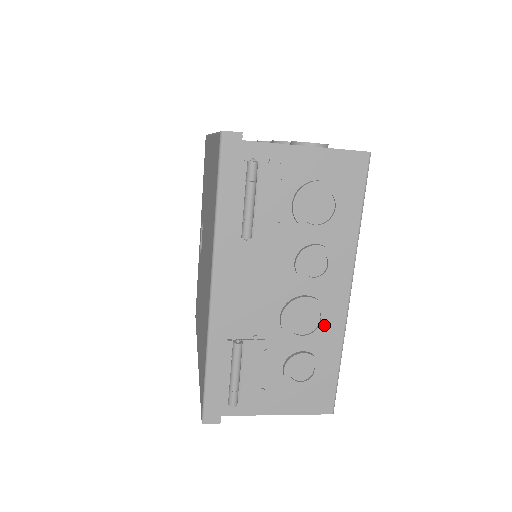
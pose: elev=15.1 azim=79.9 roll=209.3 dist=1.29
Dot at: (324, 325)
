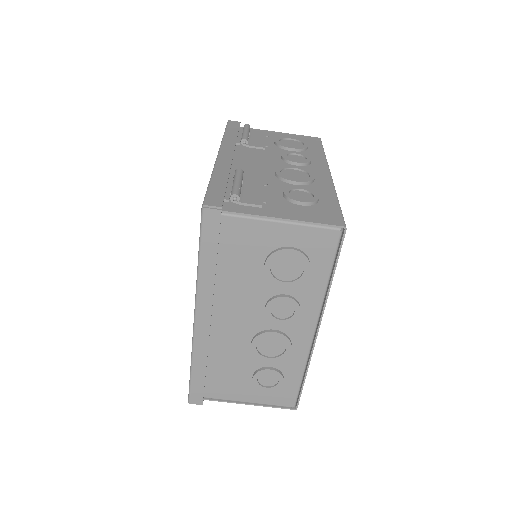
Dot at: (313, 178)
